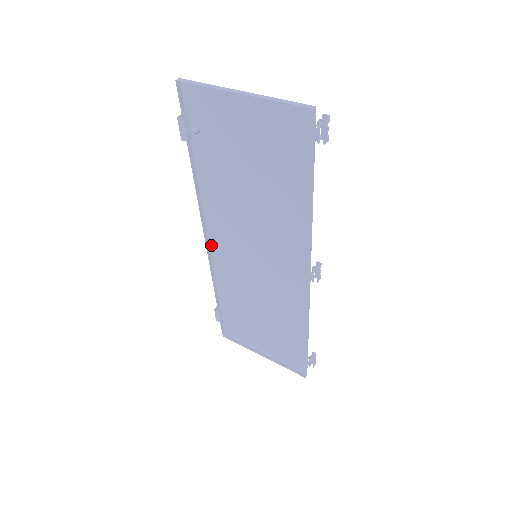
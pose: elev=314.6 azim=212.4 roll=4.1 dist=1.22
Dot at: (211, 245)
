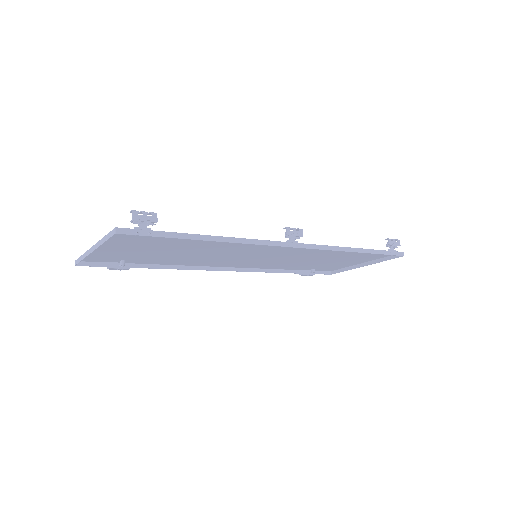
Dot at: (235, 267)
